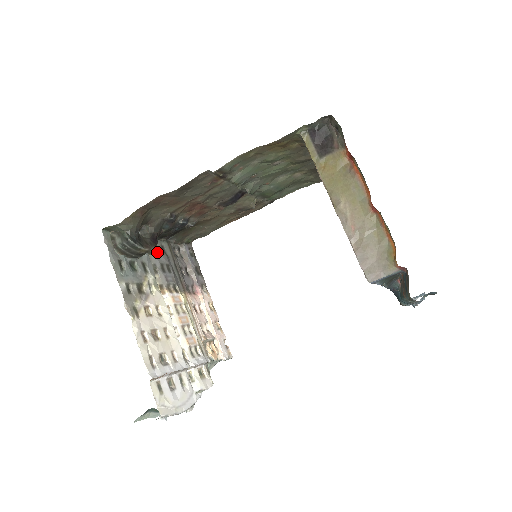
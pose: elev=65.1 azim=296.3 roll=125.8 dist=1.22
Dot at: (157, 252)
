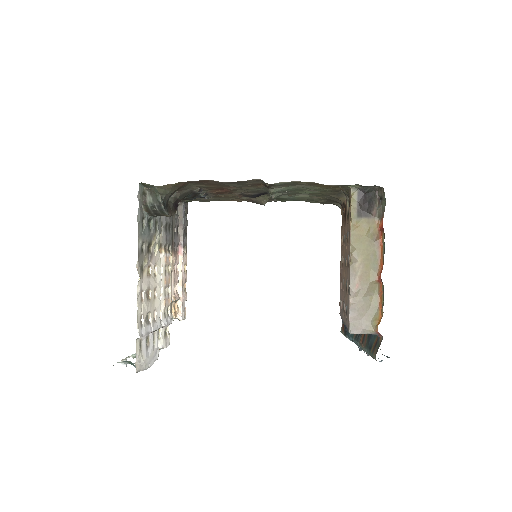
Dot at: occluded
